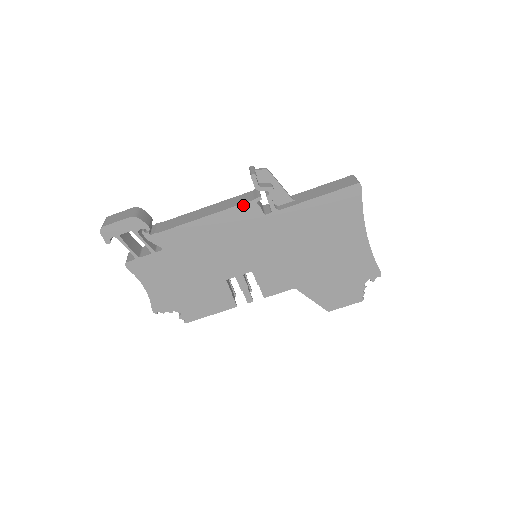
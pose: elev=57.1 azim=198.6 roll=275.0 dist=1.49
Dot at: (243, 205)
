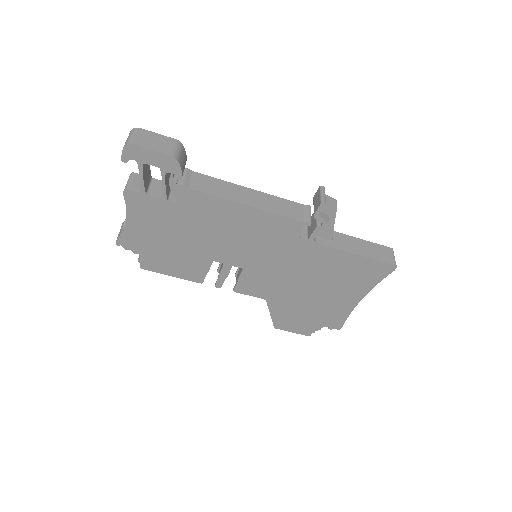
Dot at: (290, 219)
